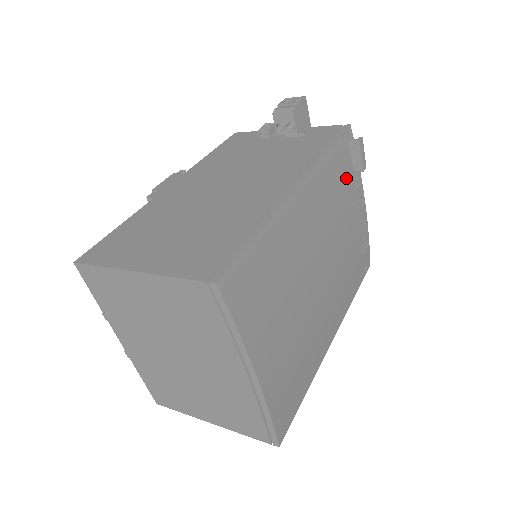
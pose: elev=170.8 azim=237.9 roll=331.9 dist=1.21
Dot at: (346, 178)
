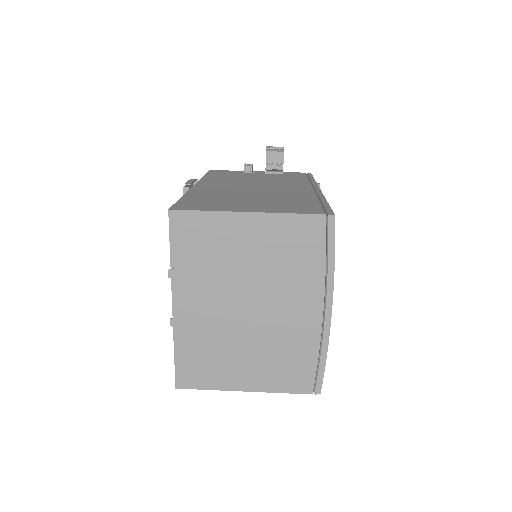
Dot at: occluded
